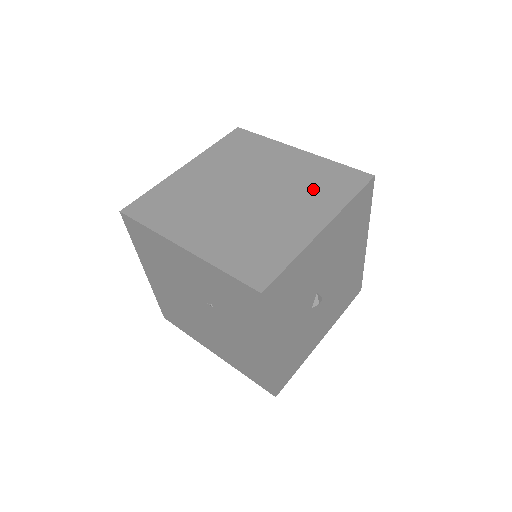
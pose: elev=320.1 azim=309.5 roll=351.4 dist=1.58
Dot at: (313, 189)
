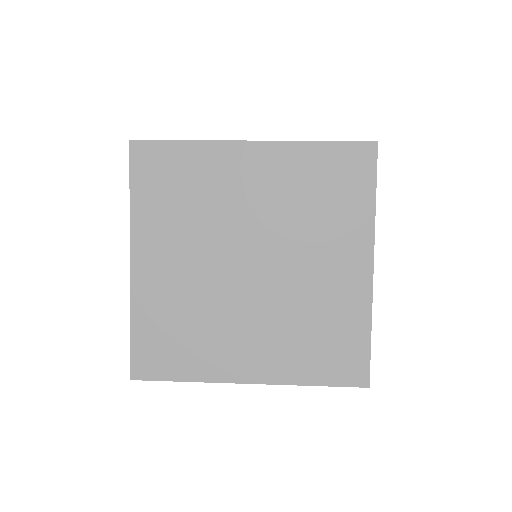
Dot at: (303, 334)
